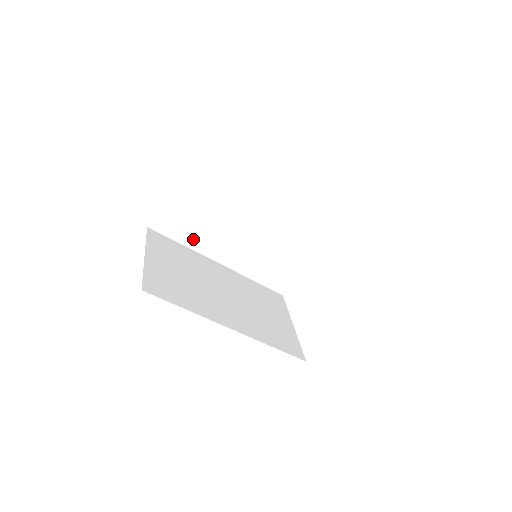
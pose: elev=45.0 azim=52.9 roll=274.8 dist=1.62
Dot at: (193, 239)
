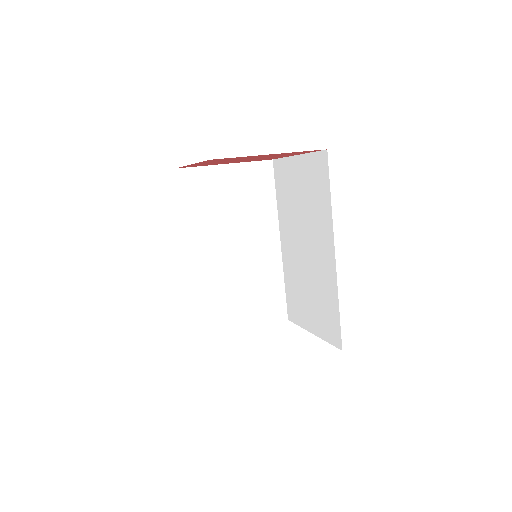
Dot at: (192, 215)
